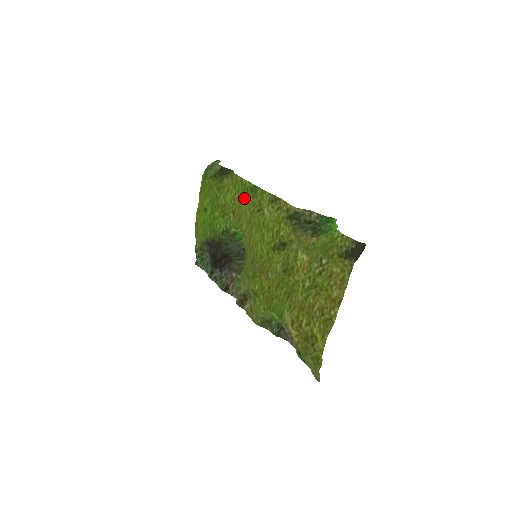
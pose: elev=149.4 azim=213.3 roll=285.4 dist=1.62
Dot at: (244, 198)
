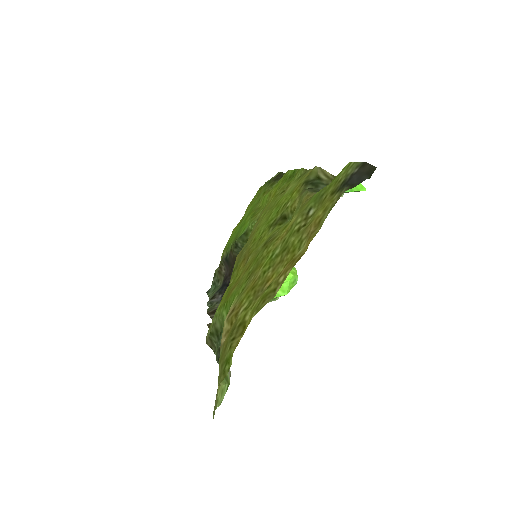
Dot at: occluded
